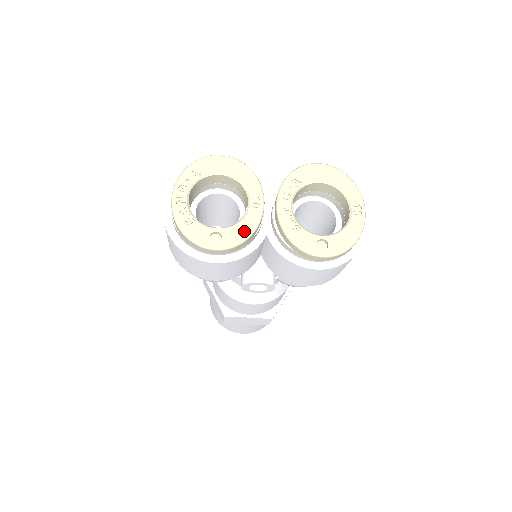
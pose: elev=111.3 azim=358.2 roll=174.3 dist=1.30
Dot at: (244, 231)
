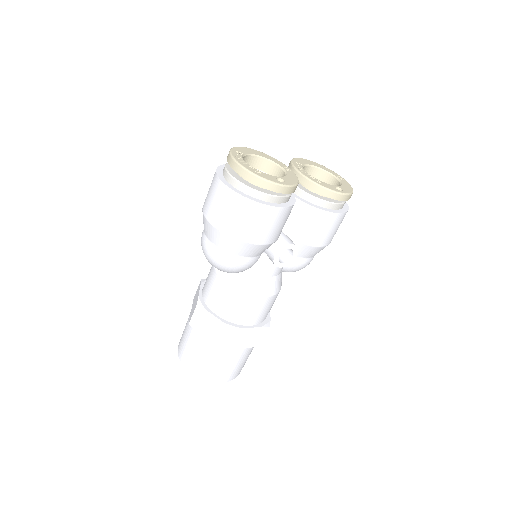
Dot at: (293, 179)
